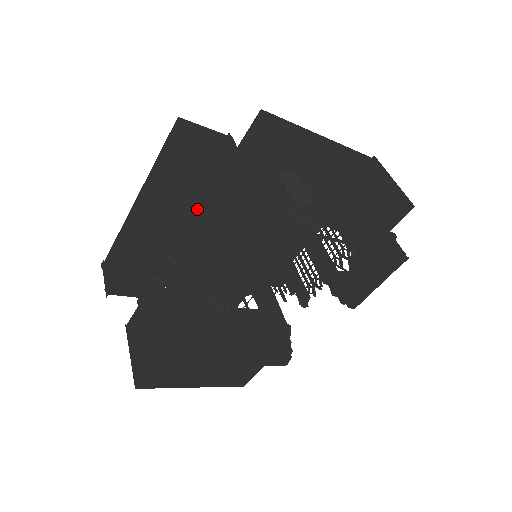
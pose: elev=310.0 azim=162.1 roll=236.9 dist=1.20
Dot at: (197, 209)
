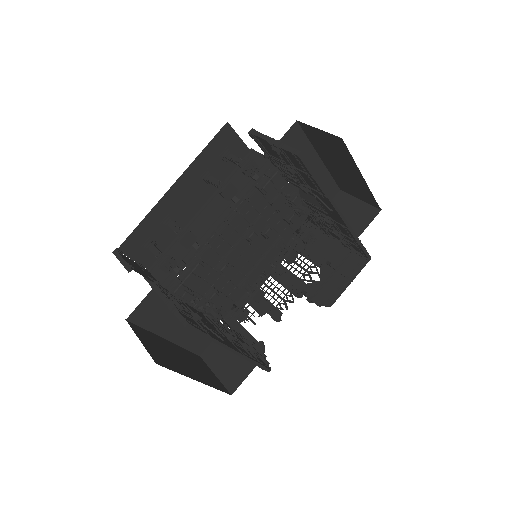
Dot at: (236, 191)
